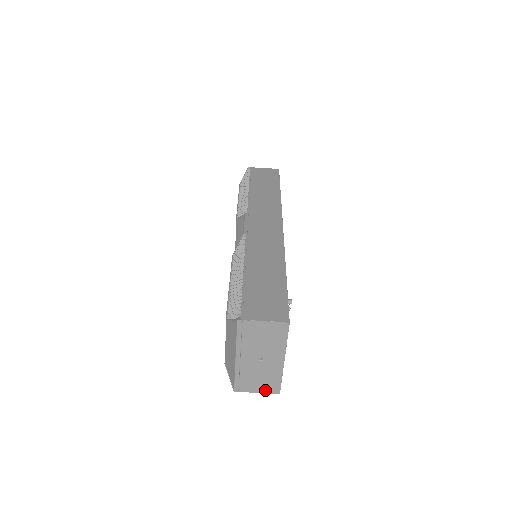
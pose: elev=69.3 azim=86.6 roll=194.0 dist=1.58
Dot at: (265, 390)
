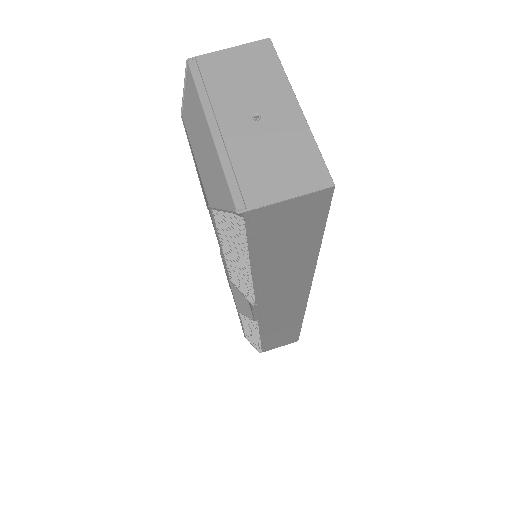
Dot at: (300, 187)
